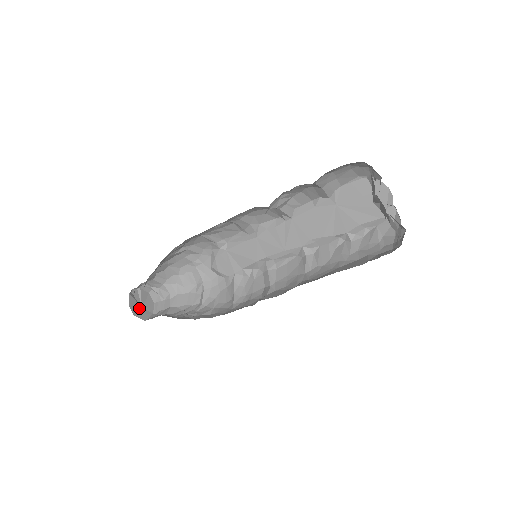
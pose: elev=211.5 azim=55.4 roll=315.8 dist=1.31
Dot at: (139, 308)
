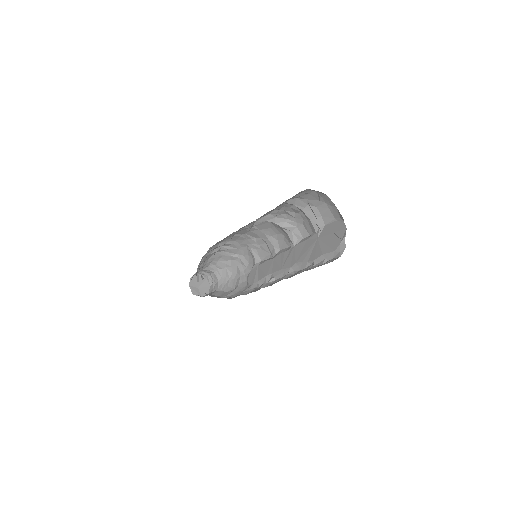
Dot at: (196, 286)
